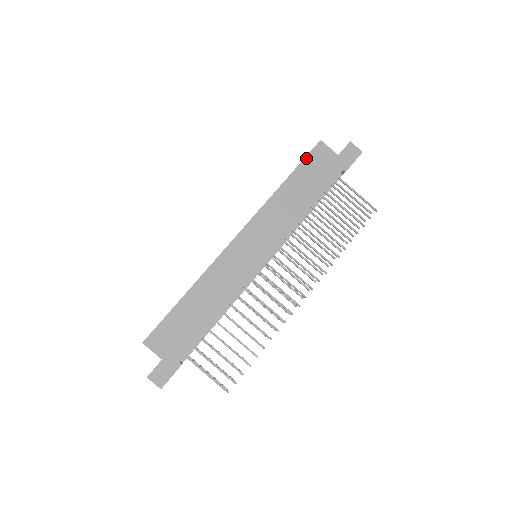
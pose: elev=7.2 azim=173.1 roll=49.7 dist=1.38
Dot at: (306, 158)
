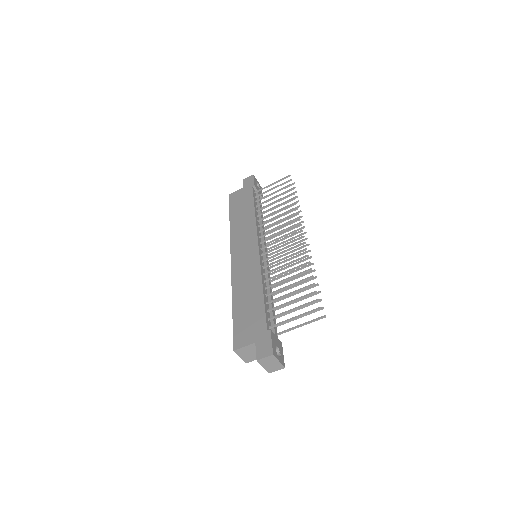
Dot at: (230, 205)
